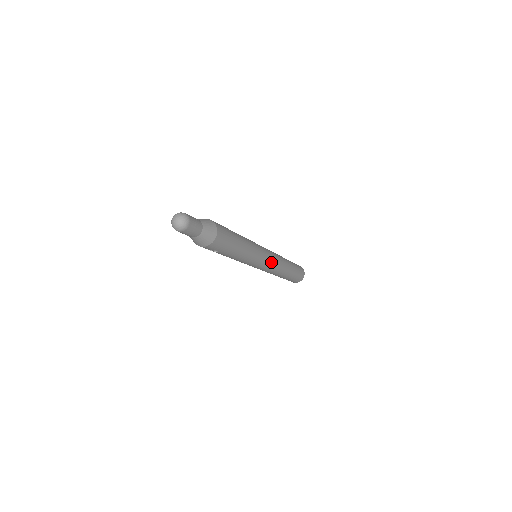
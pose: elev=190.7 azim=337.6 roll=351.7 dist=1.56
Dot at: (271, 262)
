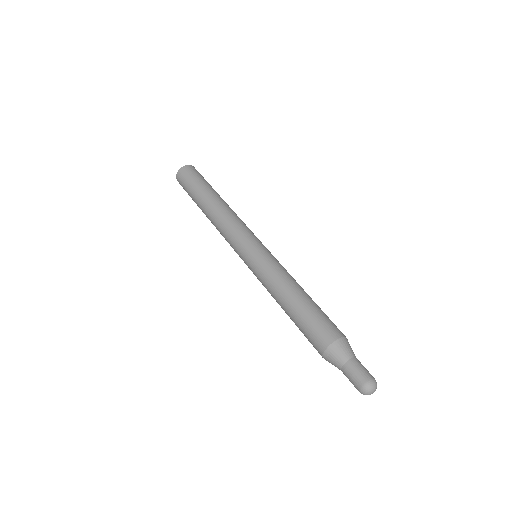
Dot at: occluded
